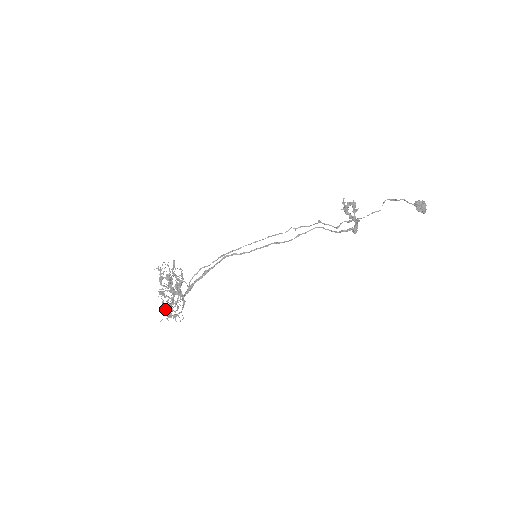
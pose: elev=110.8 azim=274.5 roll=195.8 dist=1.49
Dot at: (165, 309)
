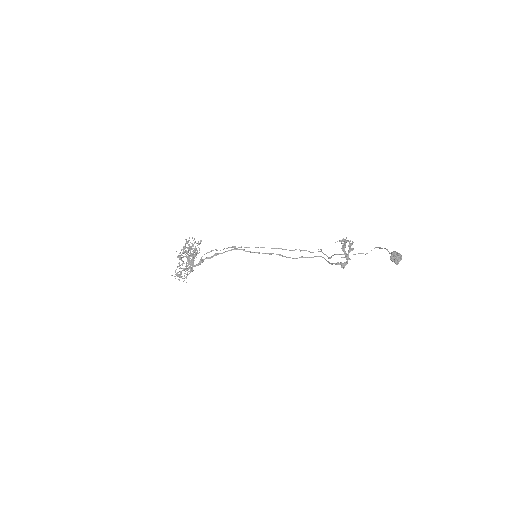
Dot at: occluded
